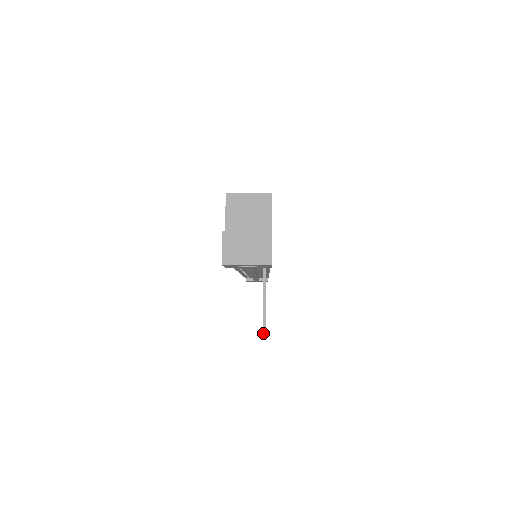
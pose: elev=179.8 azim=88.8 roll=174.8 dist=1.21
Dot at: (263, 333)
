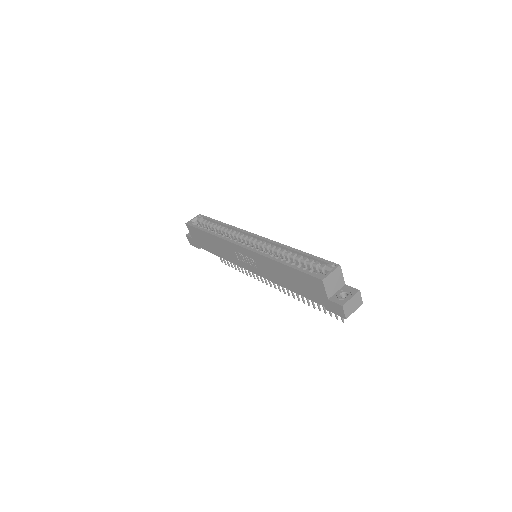
Dot at: (343, 322)
